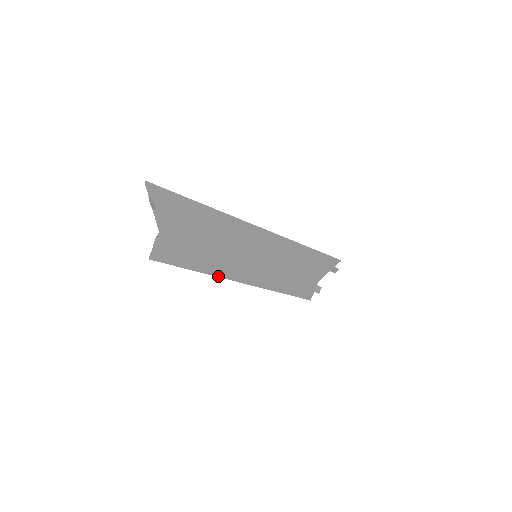
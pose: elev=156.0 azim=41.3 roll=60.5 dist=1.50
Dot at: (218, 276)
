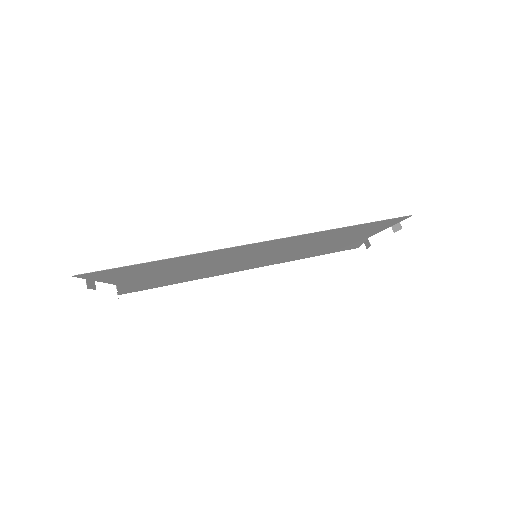
Dot at: occluded
